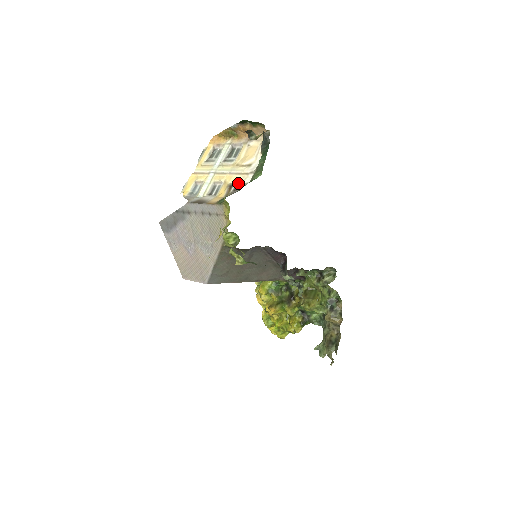
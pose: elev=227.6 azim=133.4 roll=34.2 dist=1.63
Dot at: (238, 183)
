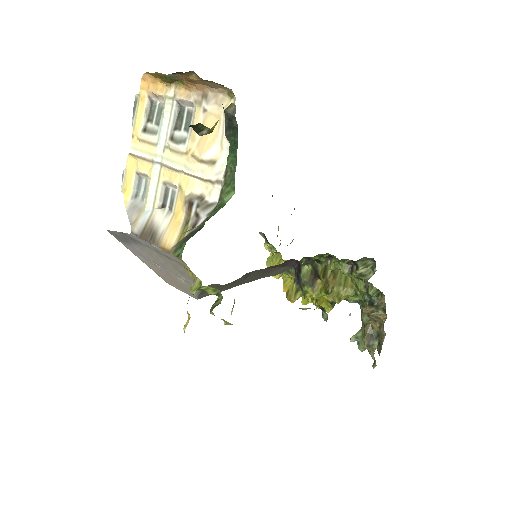
Dot at: (200, 198)
